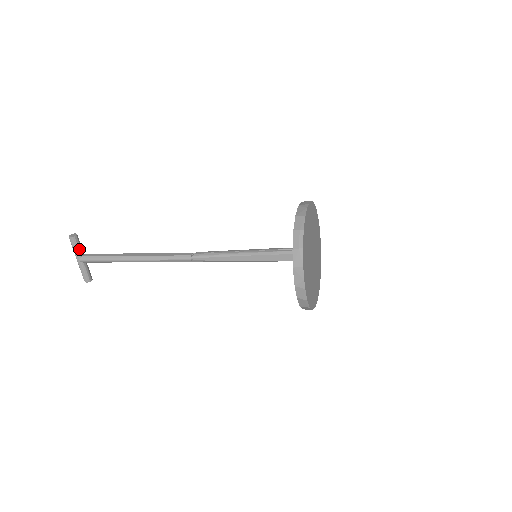
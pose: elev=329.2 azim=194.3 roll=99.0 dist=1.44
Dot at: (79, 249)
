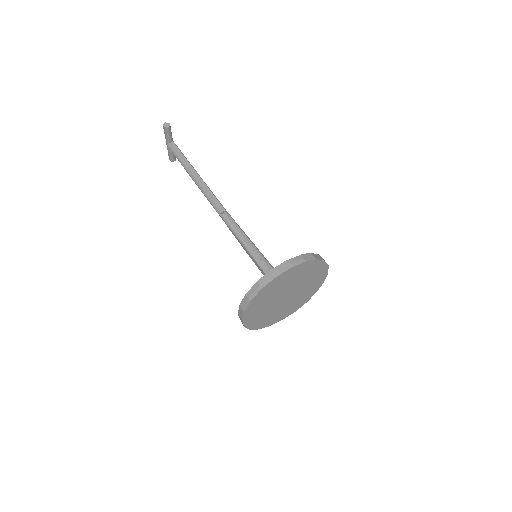
Dot at: (168, 137)
